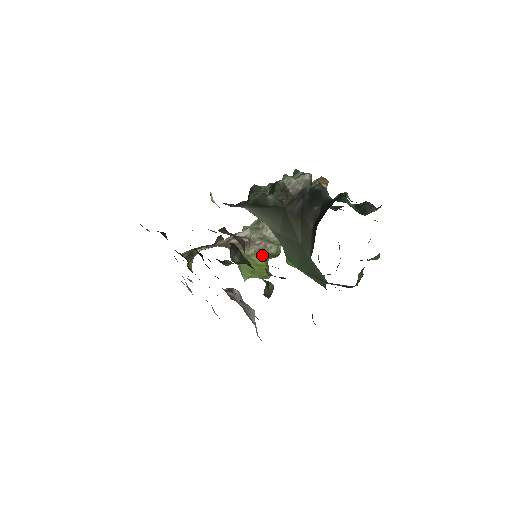
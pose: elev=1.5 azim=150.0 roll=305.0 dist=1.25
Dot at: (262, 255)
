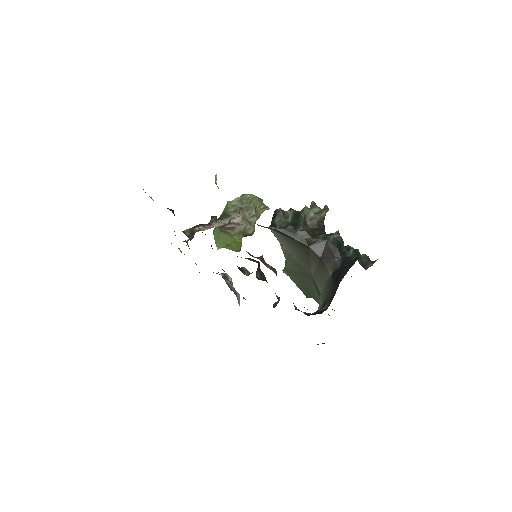
Dot at: (242, 235)
